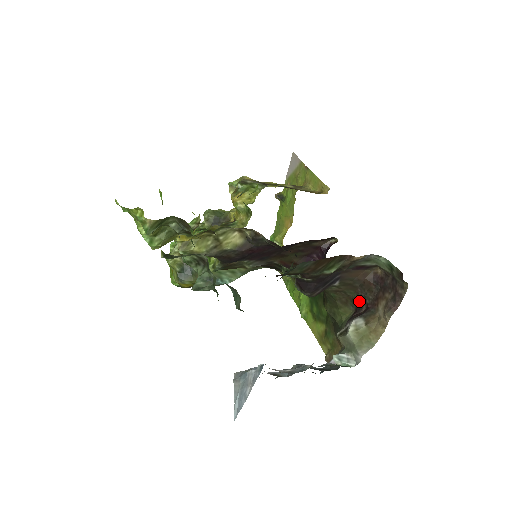
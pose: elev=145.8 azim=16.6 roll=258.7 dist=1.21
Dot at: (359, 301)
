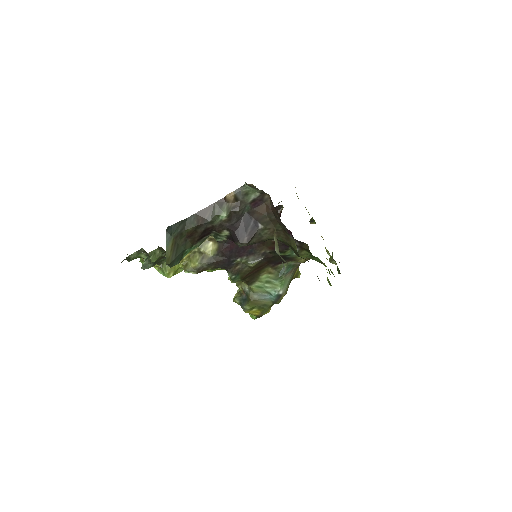
Dot at: (285, 228)
